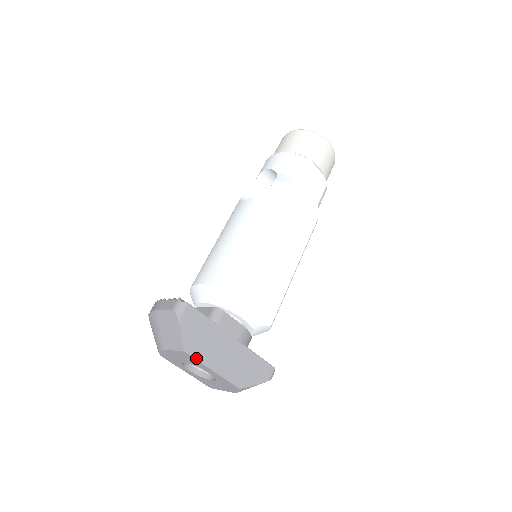
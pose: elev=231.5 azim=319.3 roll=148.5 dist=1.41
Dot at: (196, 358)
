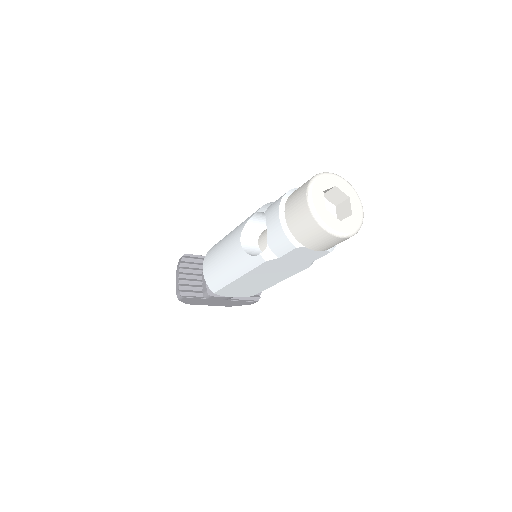
Dot at: (195, 304)
